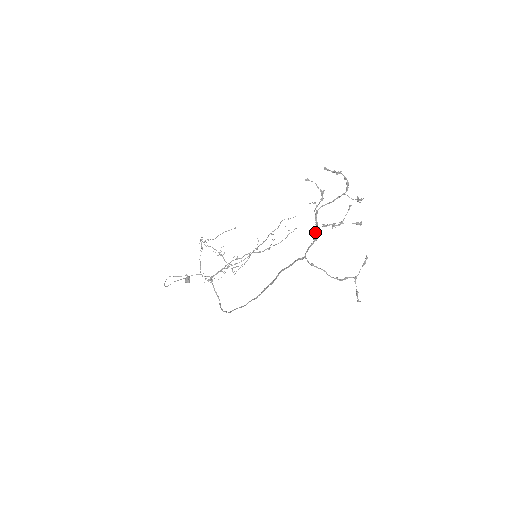
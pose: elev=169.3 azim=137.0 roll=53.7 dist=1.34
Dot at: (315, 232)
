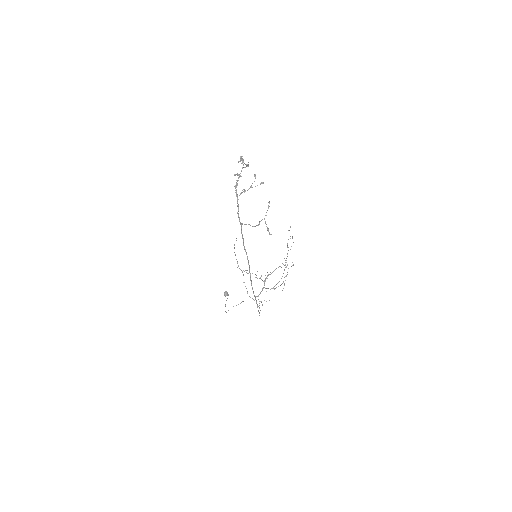
Dot at: (237, 201)
